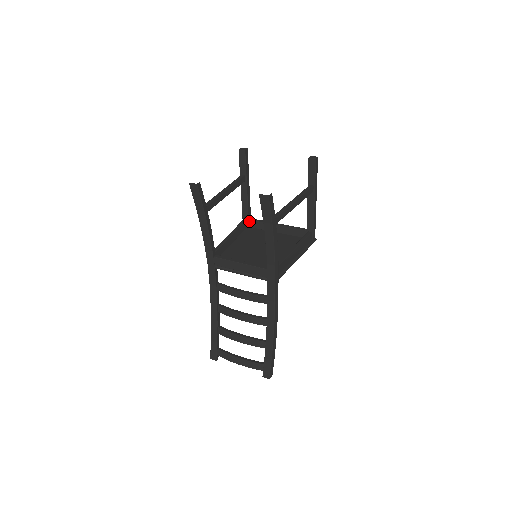
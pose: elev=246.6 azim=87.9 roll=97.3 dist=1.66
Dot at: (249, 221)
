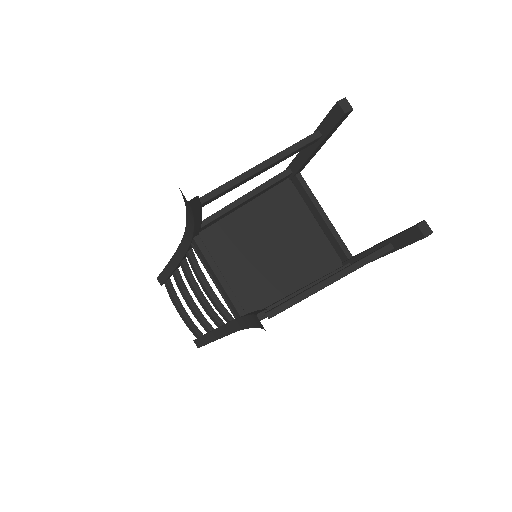
Dot at: (294, 176)
